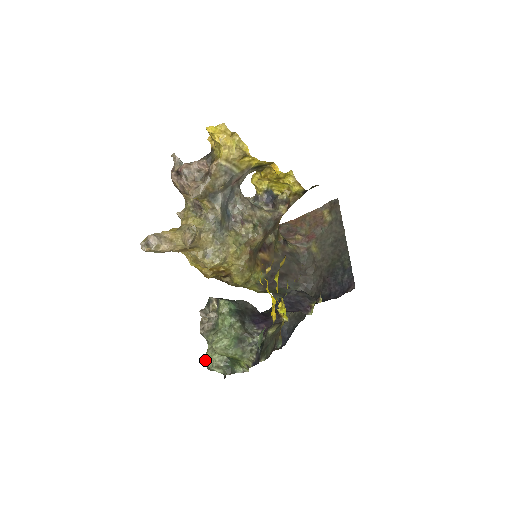
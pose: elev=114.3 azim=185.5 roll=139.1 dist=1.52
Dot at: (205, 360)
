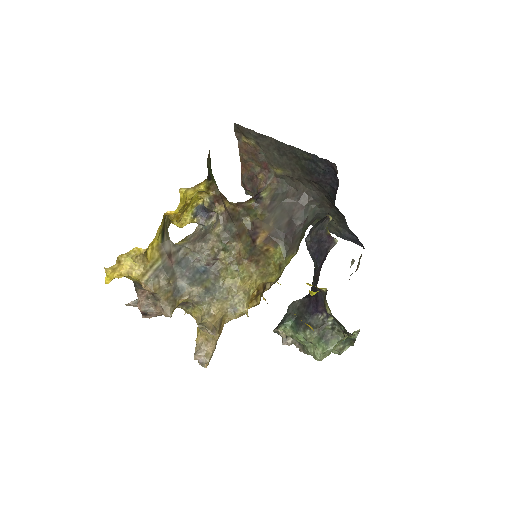
Dot at: occluded
